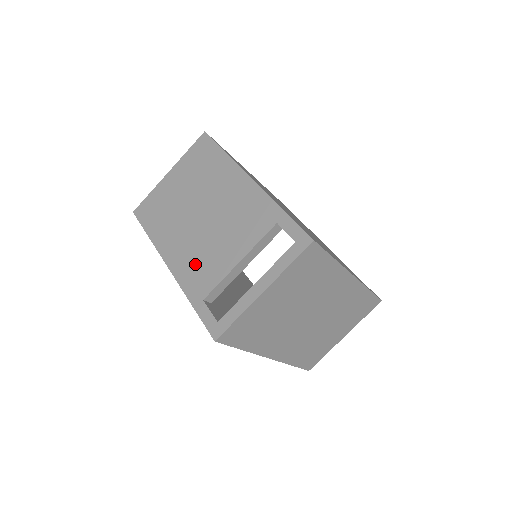
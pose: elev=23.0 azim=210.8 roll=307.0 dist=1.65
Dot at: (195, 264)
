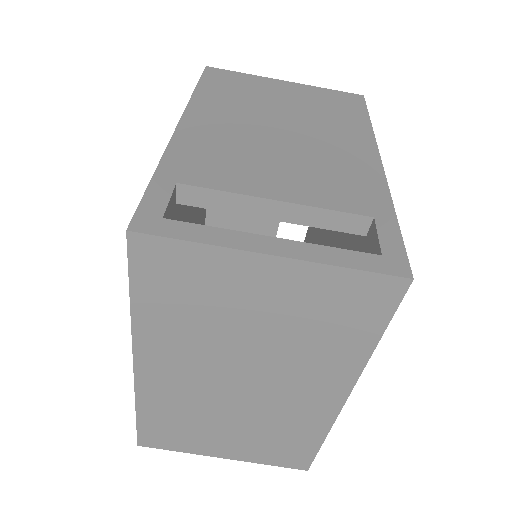
Dot at: (216, 150)
